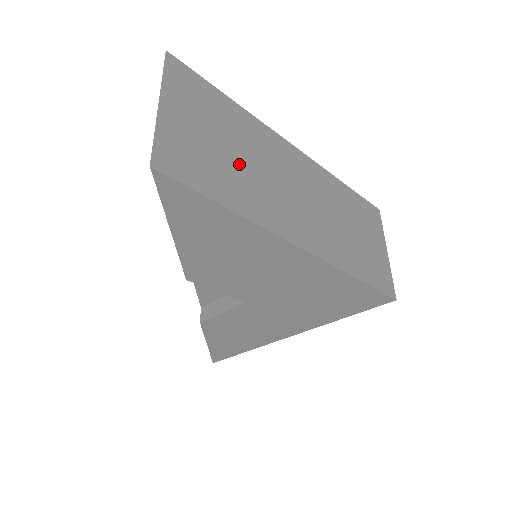
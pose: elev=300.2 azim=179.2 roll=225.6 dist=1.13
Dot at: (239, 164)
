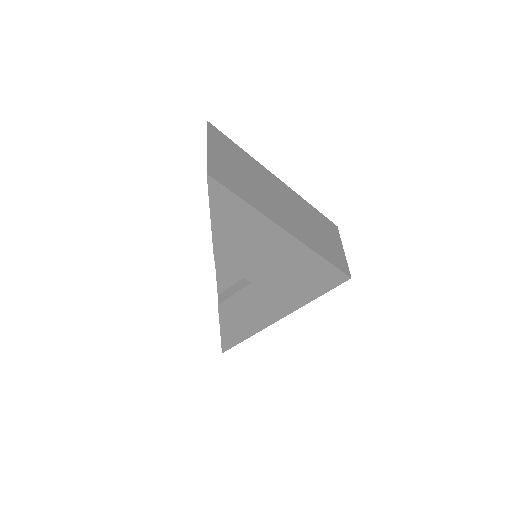
Dot at: (249, 182)
